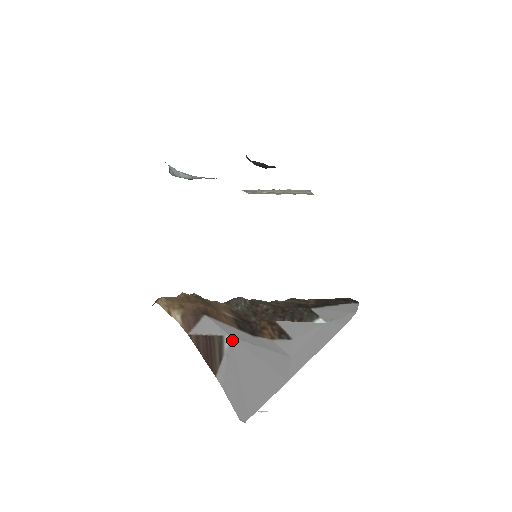
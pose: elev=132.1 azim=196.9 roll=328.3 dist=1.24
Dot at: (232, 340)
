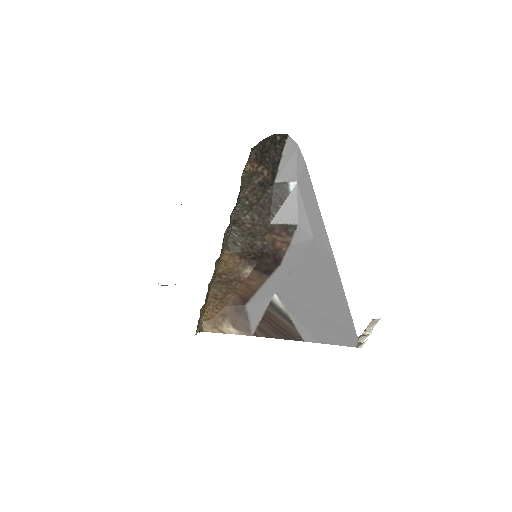
Dot at: (279, 295)
